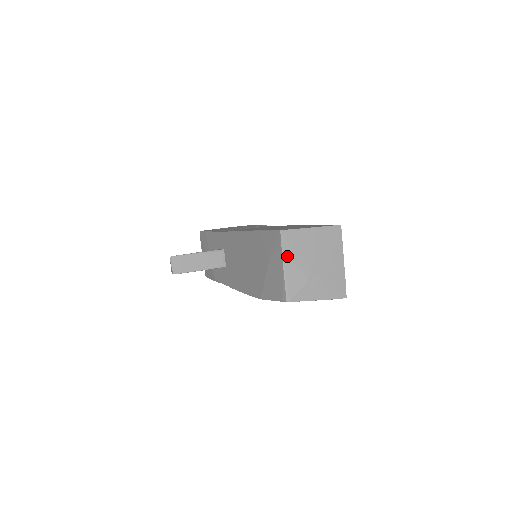
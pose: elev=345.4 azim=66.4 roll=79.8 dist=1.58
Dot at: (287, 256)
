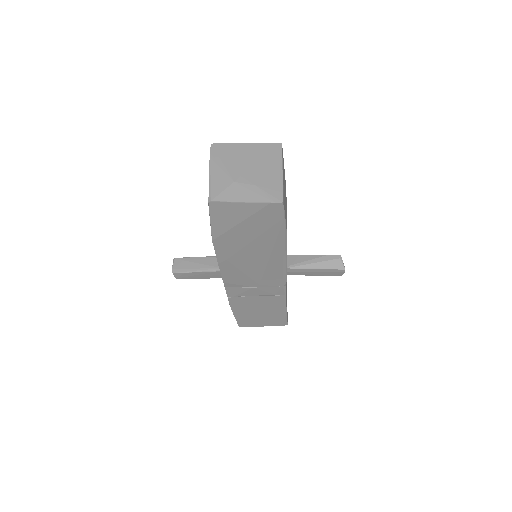
Dot at: (214, 162)
